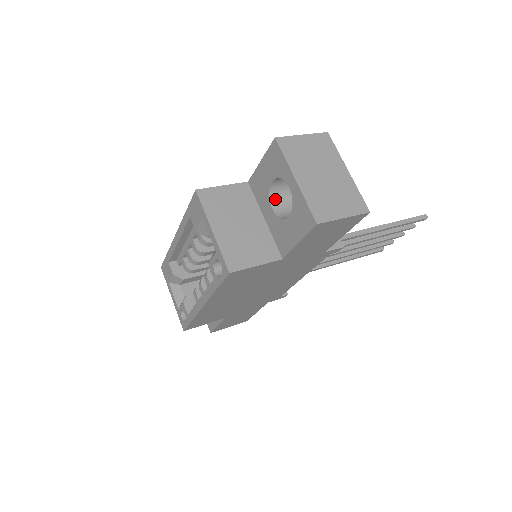
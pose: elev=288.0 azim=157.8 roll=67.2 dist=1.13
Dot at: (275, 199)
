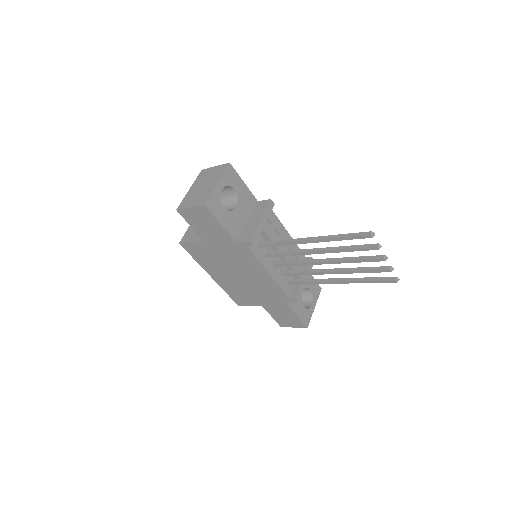
Dot at: occluded
